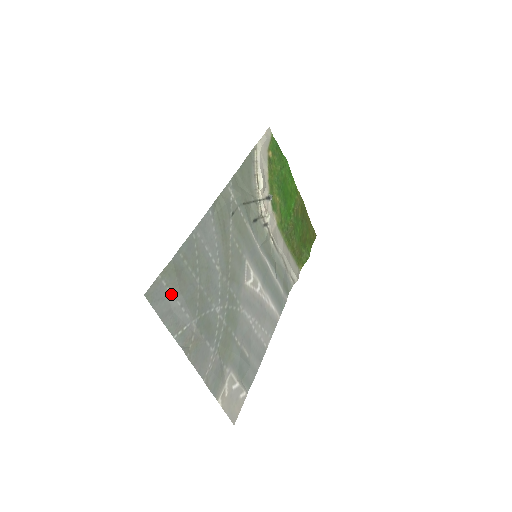
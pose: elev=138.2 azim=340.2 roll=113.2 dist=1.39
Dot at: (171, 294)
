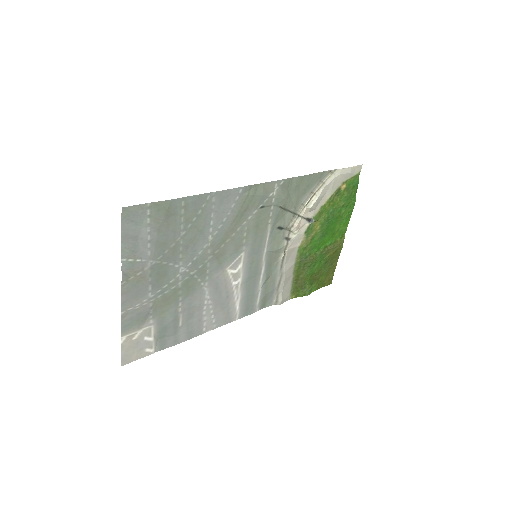
Dot at: (148, 225)
